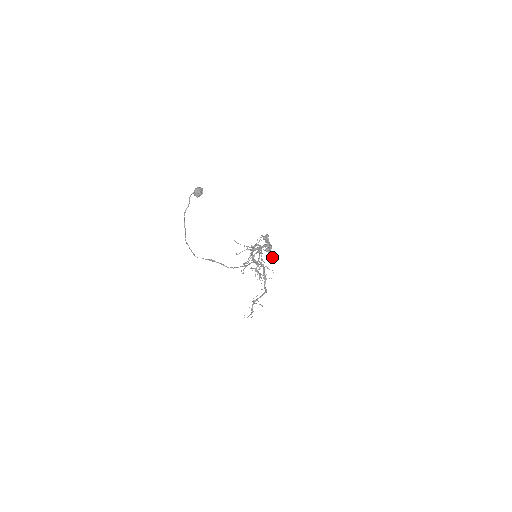
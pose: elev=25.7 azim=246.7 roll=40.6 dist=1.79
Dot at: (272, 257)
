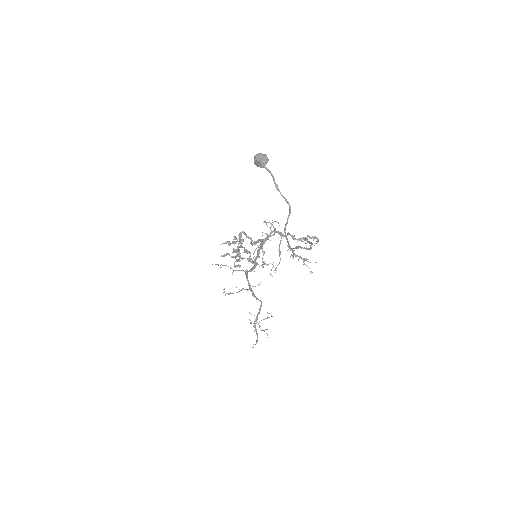
Dot at: (251, 258)
